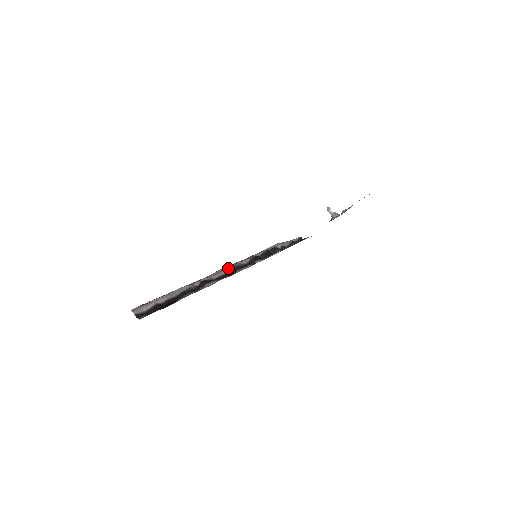
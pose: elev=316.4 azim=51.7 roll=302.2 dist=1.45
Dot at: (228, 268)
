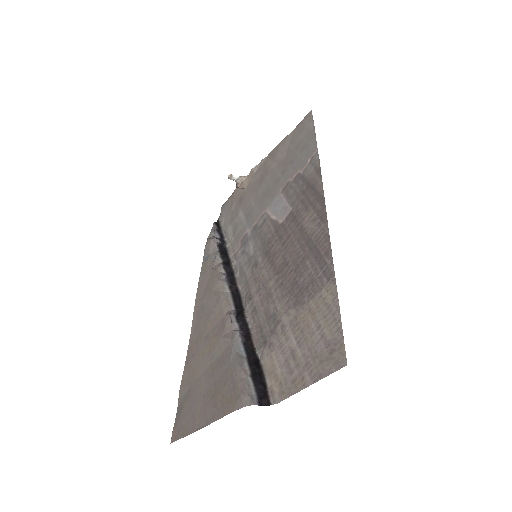
Dot at: (224, 291)
